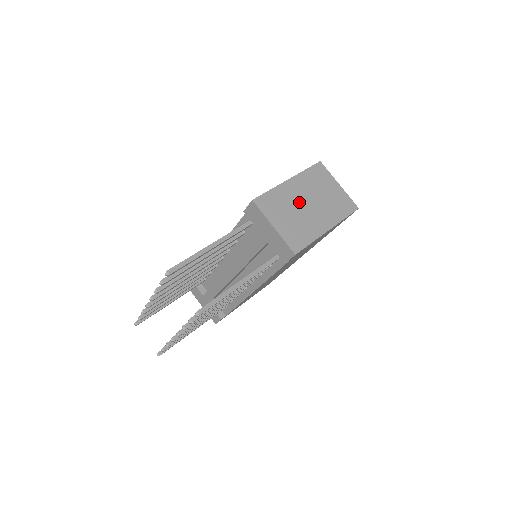
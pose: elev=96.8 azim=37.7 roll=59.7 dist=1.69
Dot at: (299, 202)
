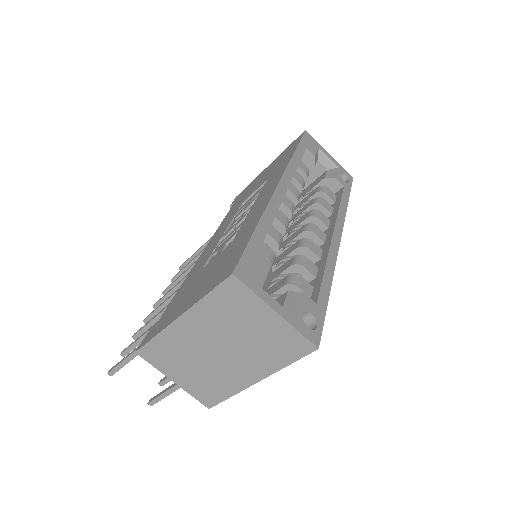
Dot at: (202, 349)
